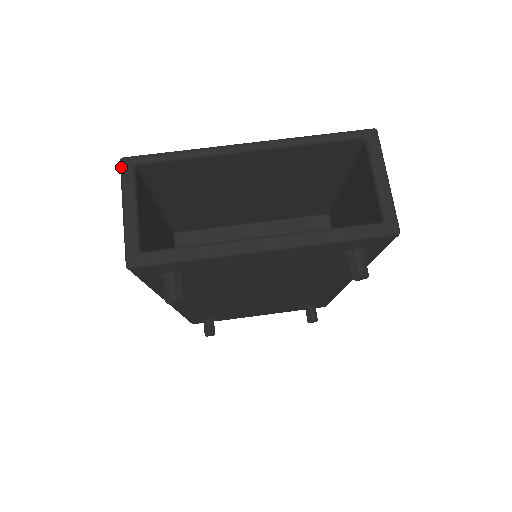
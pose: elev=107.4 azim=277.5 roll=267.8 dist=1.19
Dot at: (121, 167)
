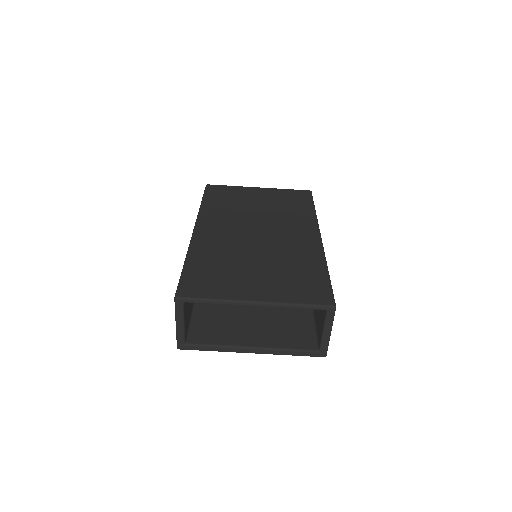
Dot at: (175, 303)
